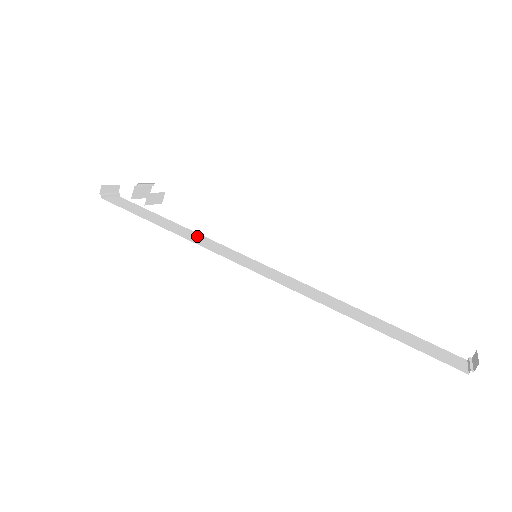
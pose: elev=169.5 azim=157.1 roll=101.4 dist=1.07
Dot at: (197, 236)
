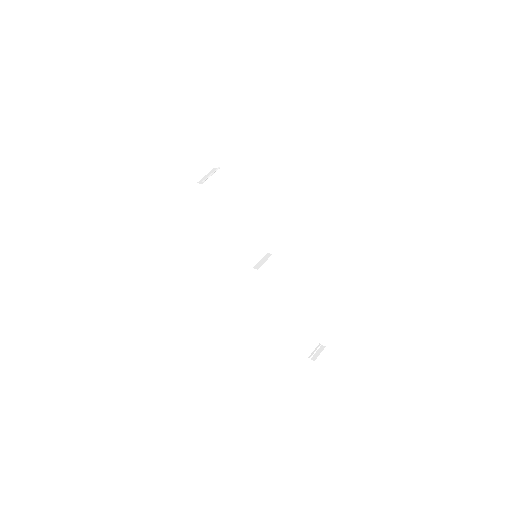
Dot at: (229, 213)
